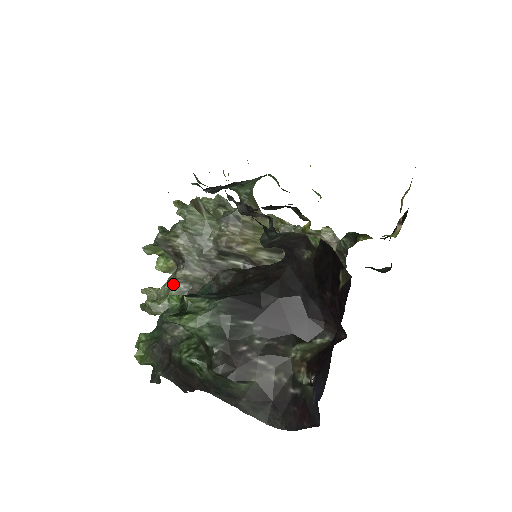
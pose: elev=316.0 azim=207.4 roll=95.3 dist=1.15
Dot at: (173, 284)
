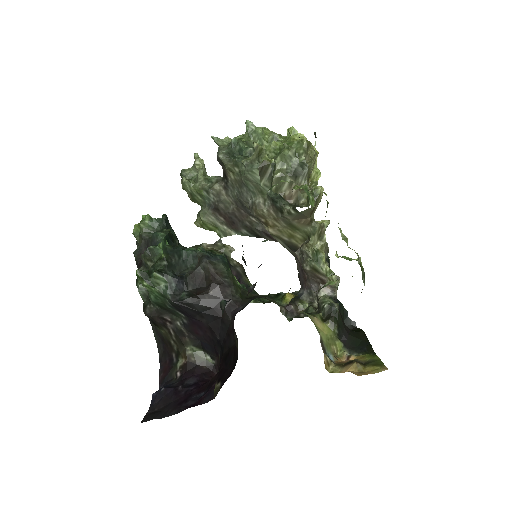
Dot at: (207, 188)
